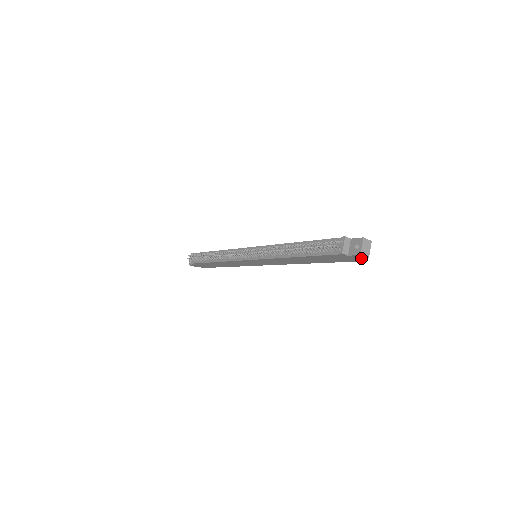
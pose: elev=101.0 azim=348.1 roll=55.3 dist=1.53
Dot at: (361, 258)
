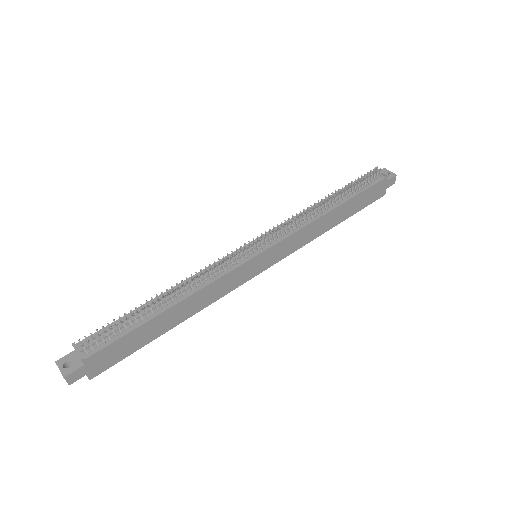
Dot at: occluded
